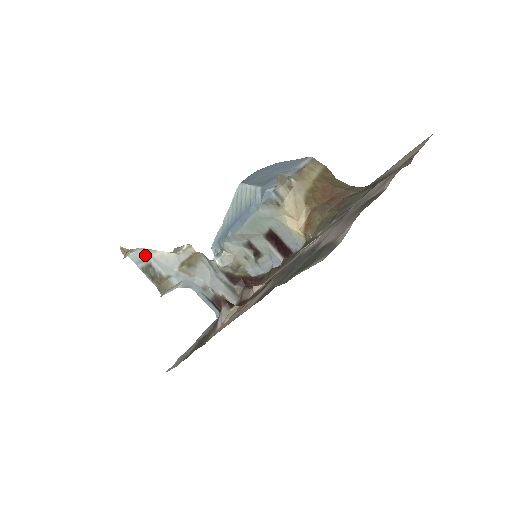
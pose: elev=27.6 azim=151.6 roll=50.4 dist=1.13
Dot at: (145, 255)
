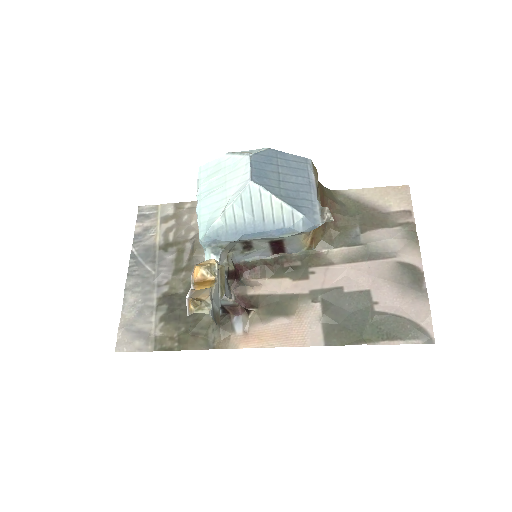
Dot at: (212, 301)
